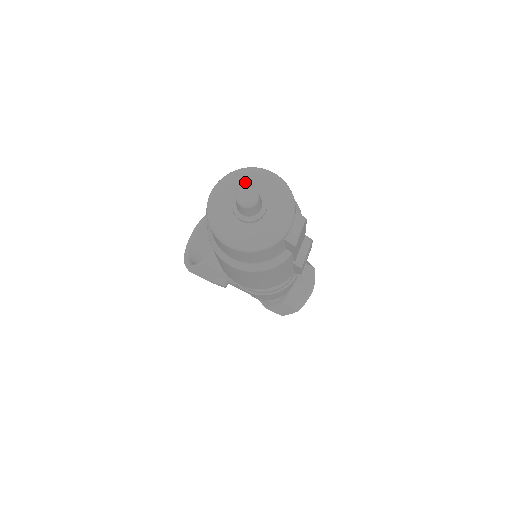
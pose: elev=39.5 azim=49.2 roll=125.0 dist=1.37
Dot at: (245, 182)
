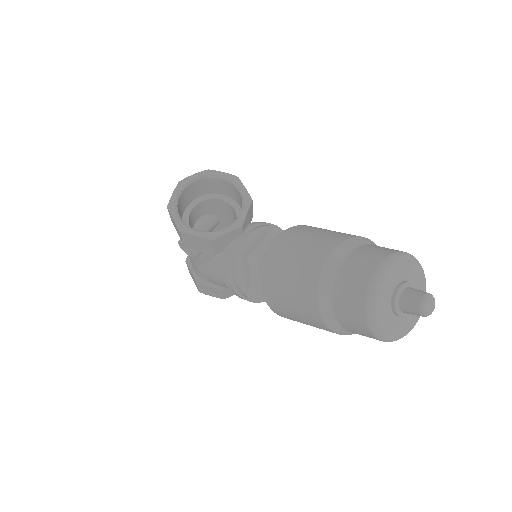
Dot at: (410, 272)
